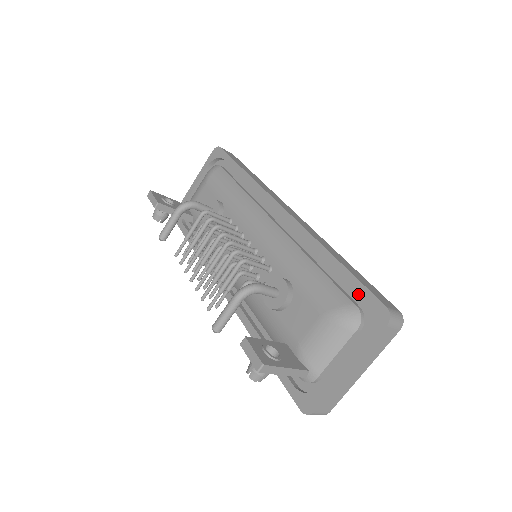
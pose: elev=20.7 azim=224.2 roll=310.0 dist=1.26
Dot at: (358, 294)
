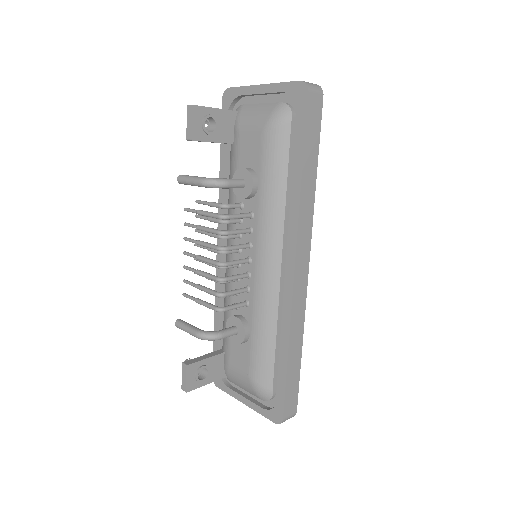
Dot at: occluded
